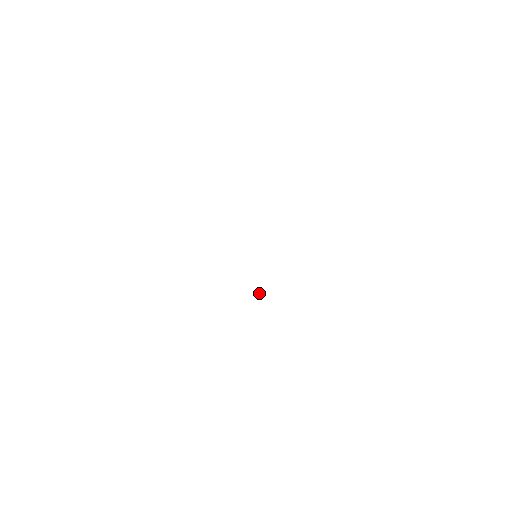
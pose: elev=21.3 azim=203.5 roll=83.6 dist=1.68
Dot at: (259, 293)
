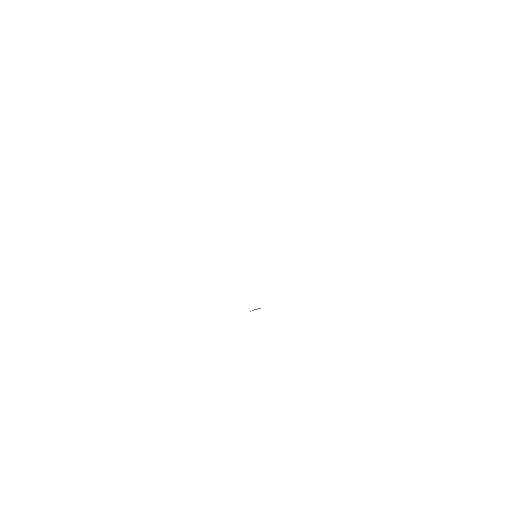
Dot at: (253, 310)
